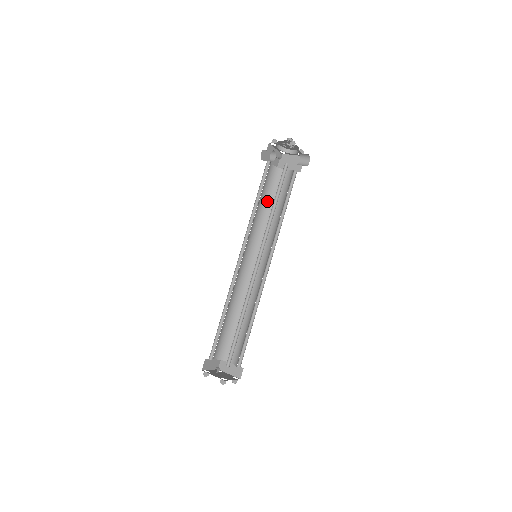
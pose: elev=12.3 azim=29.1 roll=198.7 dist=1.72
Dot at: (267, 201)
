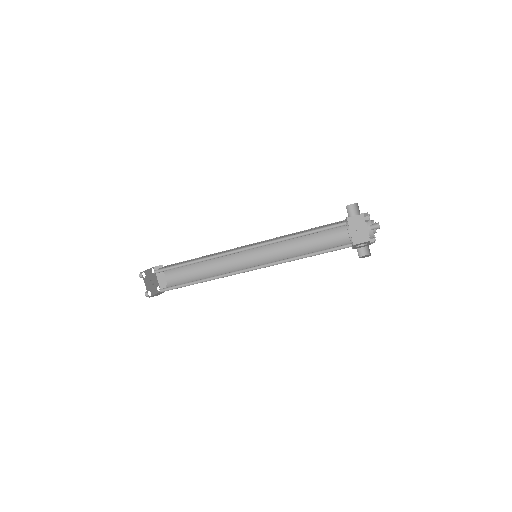
Dot at: occluded
